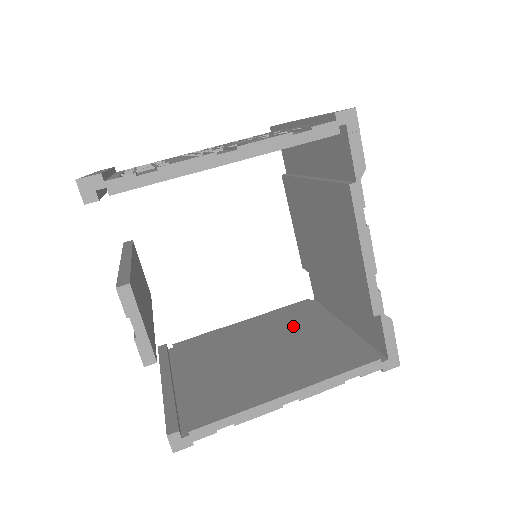
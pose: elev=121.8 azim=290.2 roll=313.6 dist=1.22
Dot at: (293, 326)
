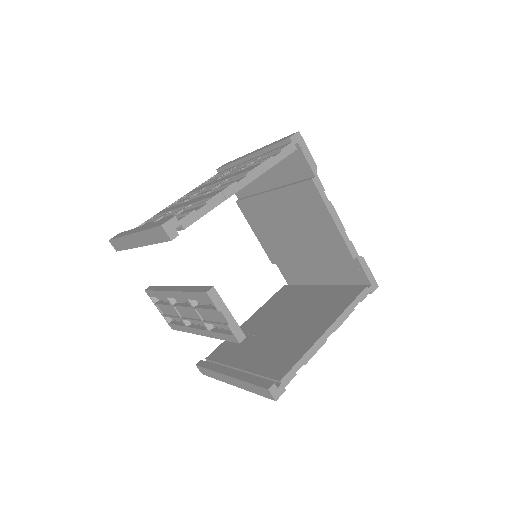
Dot at: (290, 302)
